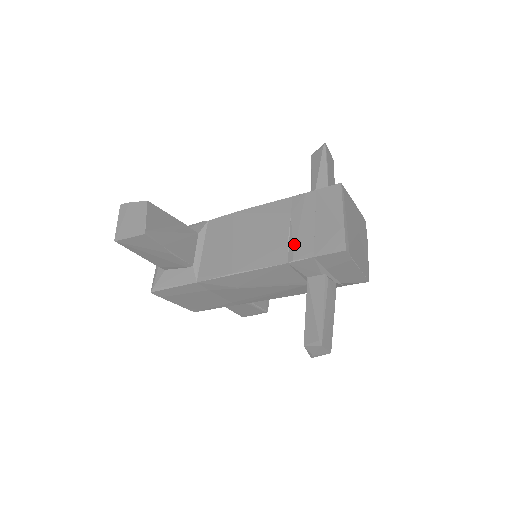
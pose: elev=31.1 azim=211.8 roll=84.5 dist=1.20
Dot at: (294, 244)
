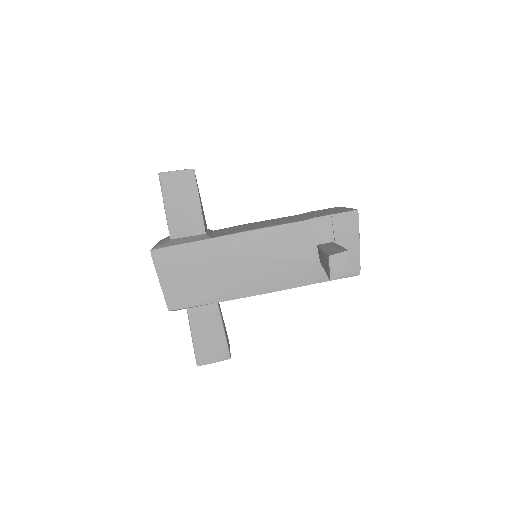
Dot at: (310, 216)
